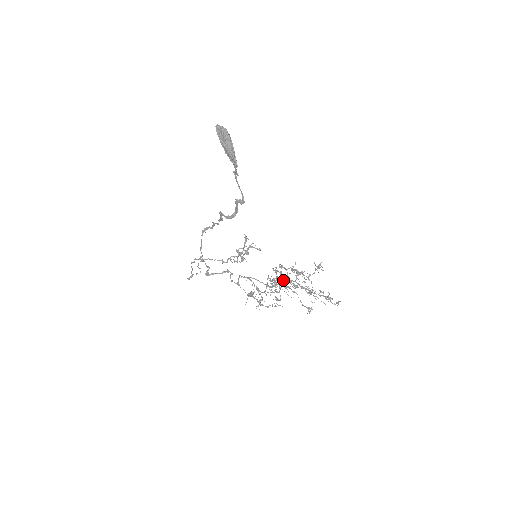
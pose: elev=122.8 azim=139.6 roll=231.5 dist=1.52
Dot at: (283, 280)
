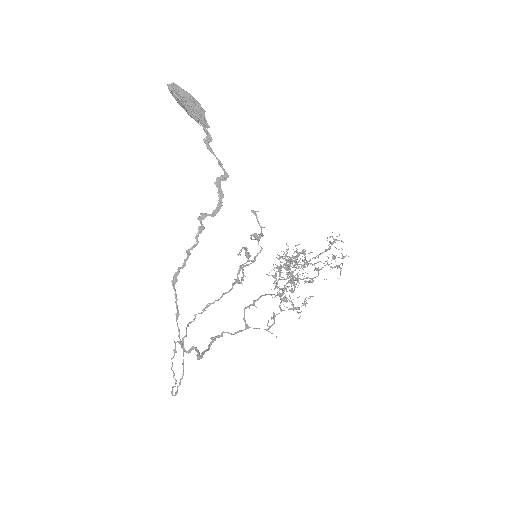
Dot at: (296, 262)
